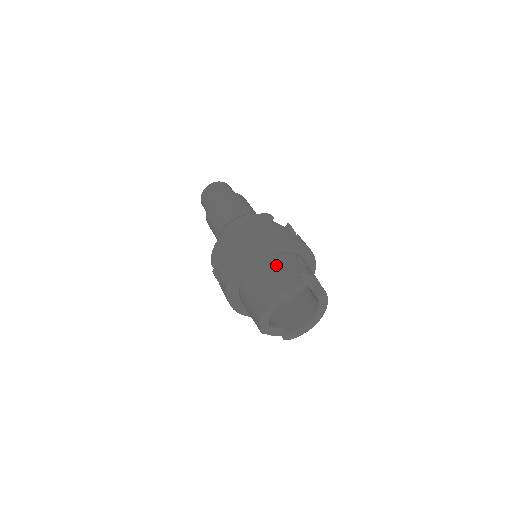
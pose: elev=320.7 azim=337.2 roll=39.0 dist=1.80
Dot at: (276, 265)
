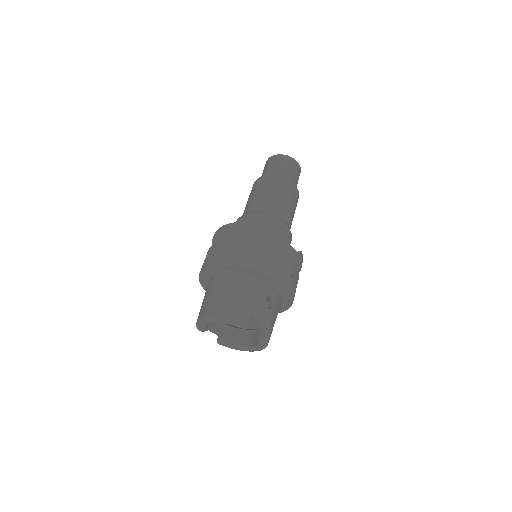
Dot at: (243, 290)
